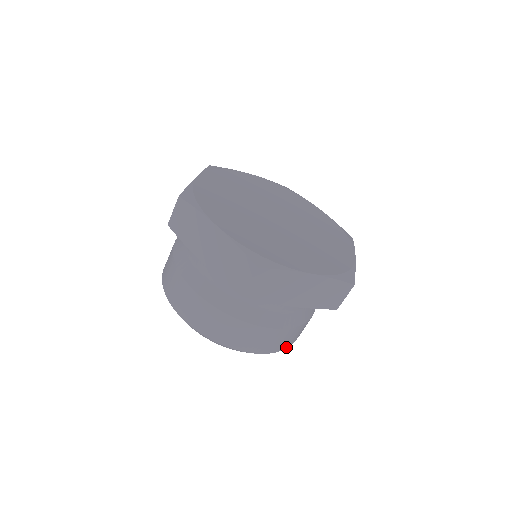
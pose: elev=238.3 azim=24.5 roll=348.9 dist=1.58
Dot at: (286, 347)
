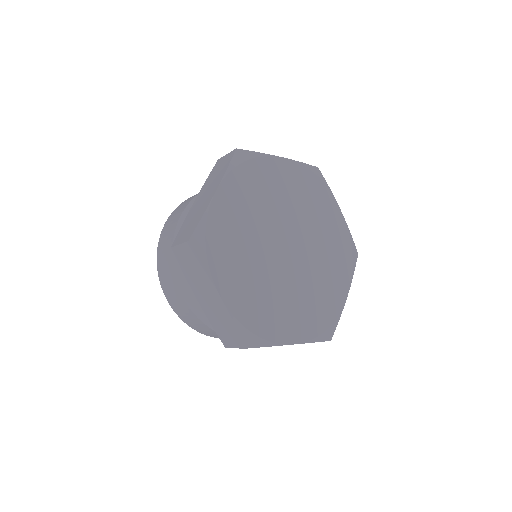
Dot at: occluded
